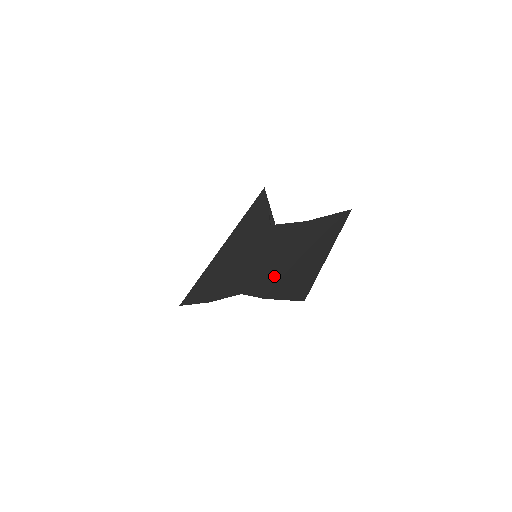
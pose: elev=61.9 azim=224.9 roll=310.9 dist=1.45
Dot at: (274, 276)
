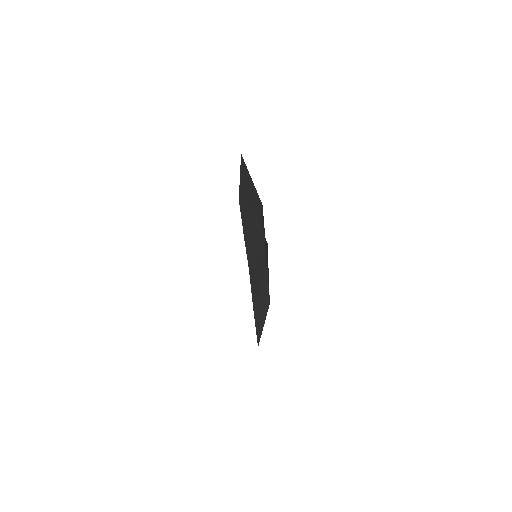
Dot at: occluded
